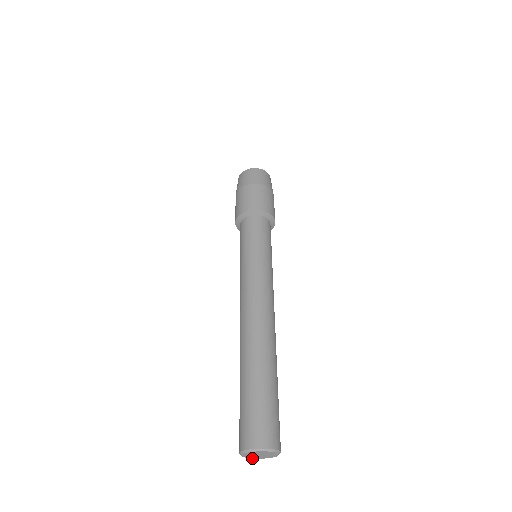
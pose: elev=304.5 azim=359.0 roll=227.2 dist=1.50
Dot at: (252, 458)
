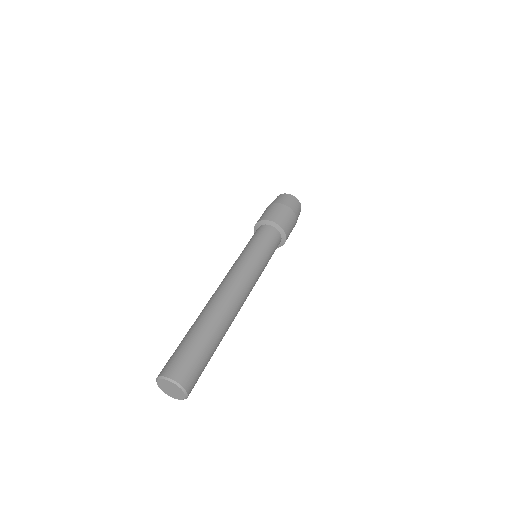
Dot at: (158, 385)
